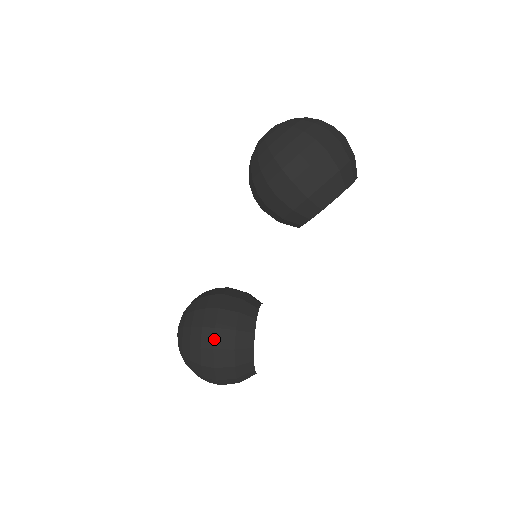
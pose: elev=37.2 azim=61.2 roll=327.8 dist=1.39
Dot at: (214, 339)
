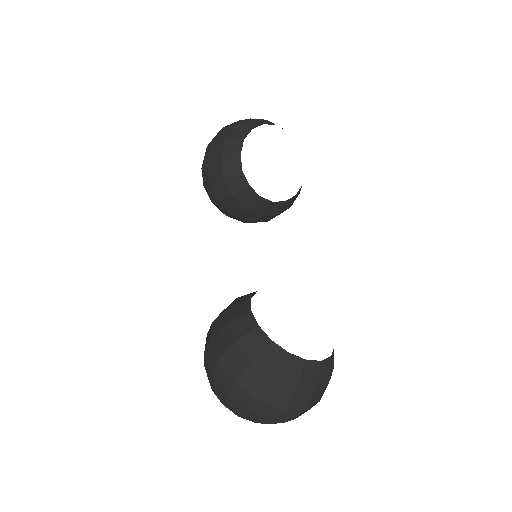
Dot at: (211, 331)
